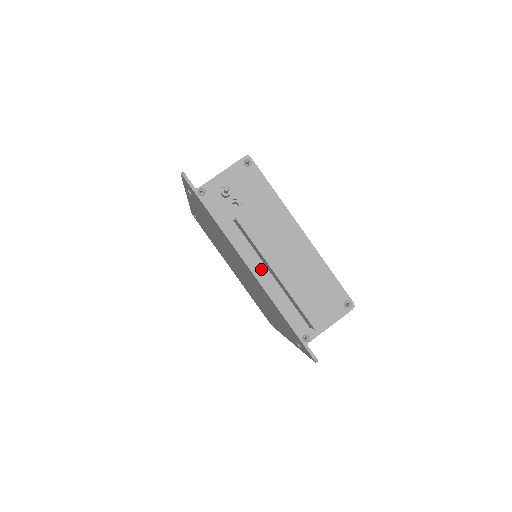
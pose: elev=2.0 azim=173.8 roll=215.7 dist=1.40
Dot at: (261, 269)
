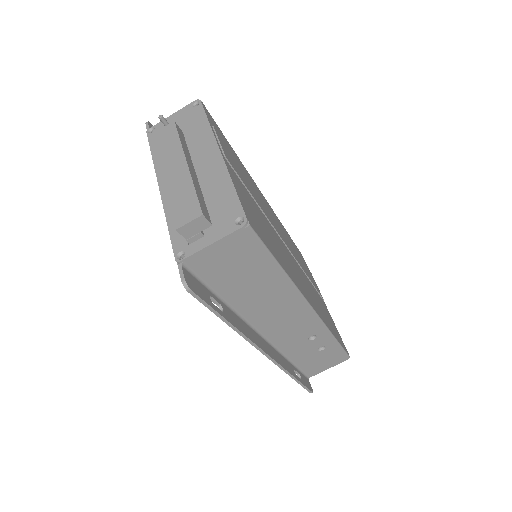
Dot at: occluded
